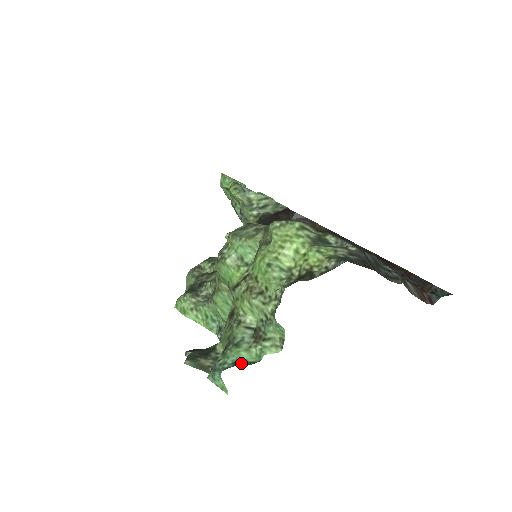
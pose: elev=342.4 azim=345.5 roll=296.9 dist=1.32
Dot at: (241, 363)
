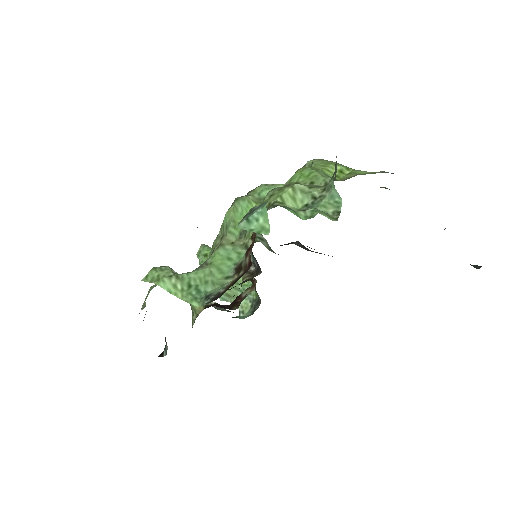
Dot at: occluded
